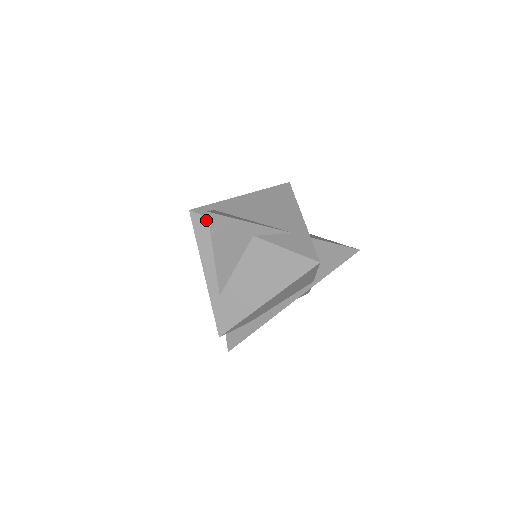
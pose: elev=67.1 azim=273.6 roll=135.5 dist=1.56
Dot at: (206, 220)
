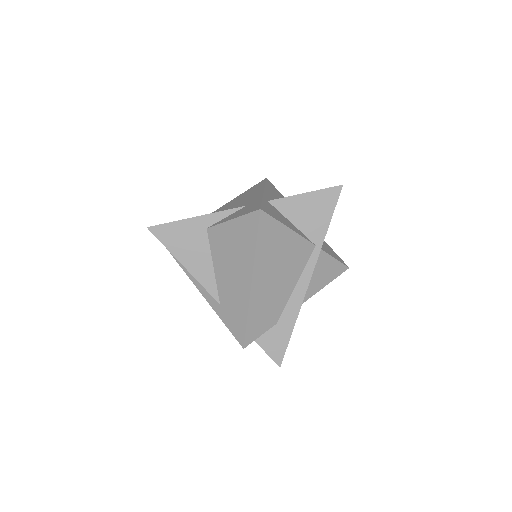
Dot at: occluded
